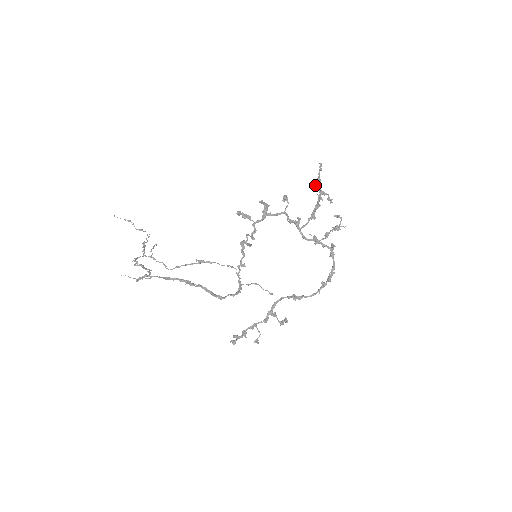
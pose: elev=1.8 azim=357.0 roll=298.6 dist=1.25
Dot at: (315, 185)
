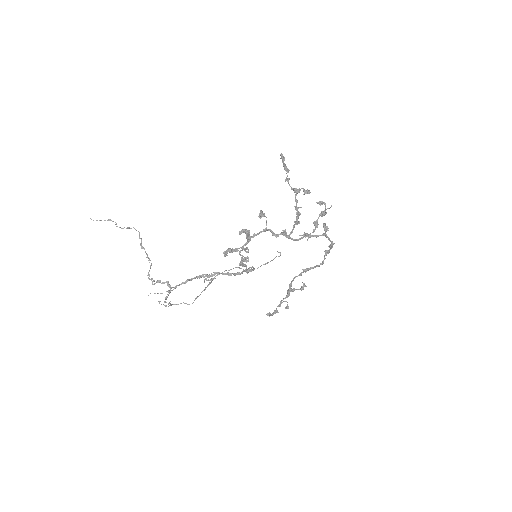
Dot at: (285, 181)
